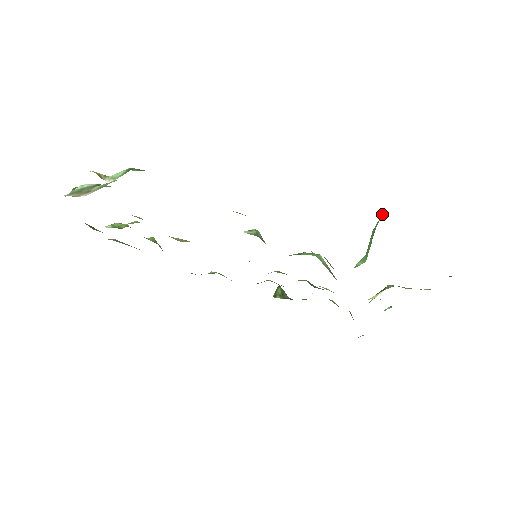
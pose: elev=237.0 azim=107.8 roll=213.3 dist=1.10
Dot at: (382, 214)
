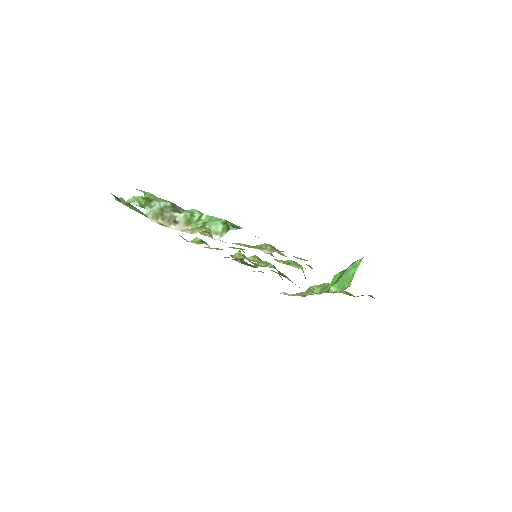
Dot at: (359, 262)
